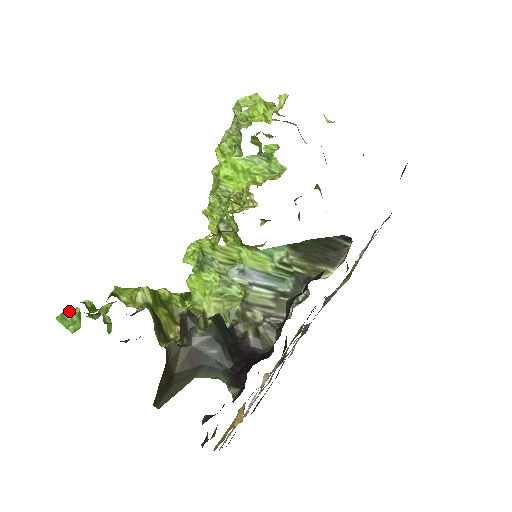
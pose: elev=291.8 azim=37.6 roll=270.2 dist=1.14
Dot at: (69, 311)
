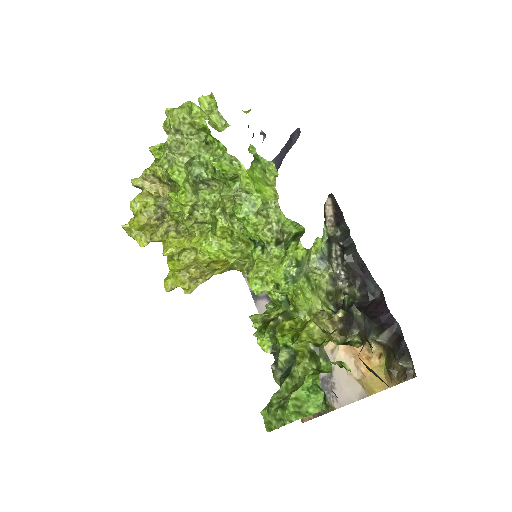
Dot at: (291, 404)
